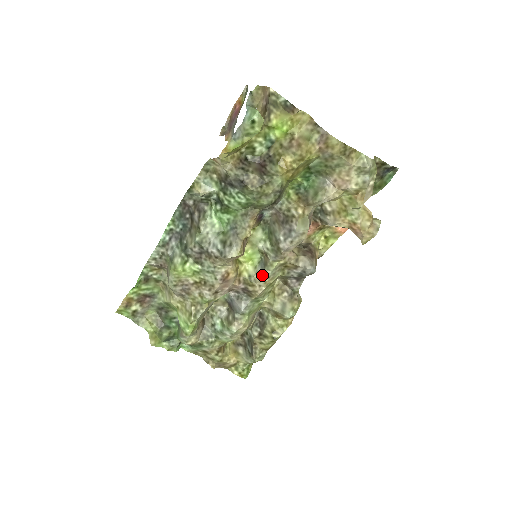
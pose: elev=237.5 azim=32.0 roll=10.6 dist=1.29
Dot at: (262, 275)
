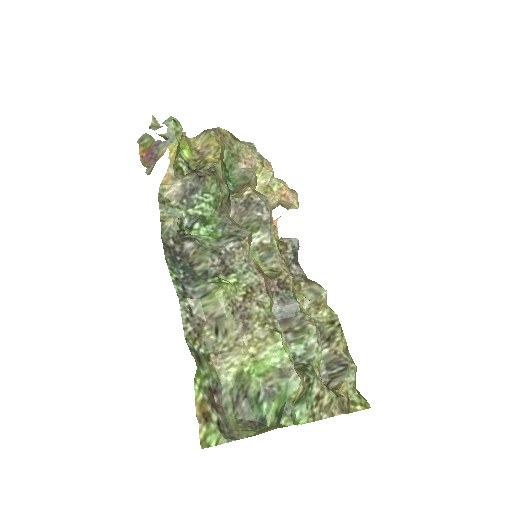
Dot at: (277, 258)
